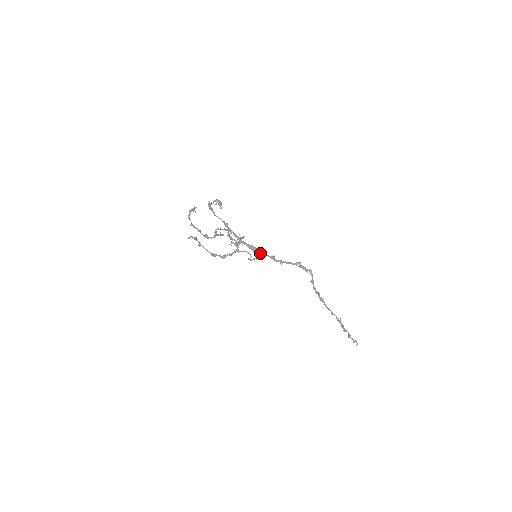
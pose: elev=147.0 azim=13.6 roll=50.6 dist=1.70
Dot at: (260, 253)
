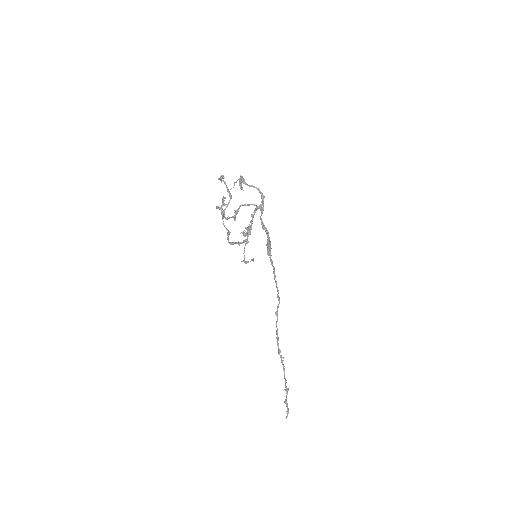
Dot at: occluded
